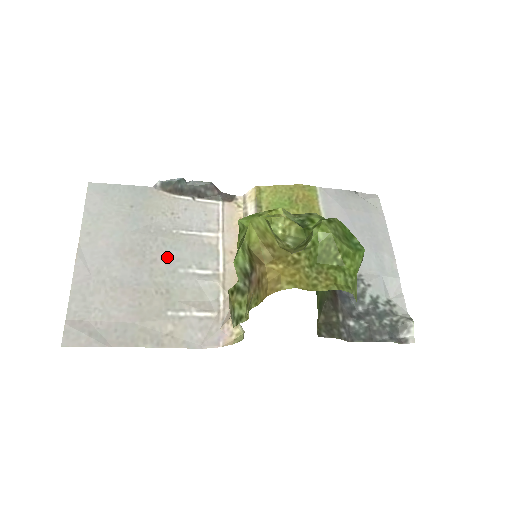
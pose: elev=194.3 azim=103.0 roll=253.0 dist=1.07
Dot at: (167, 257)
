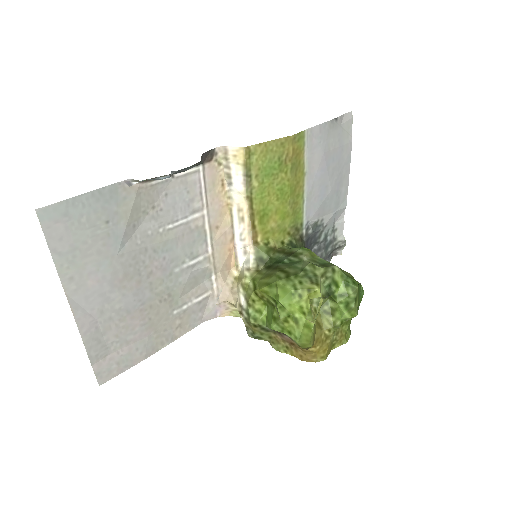
Dot at: (161, 264)
